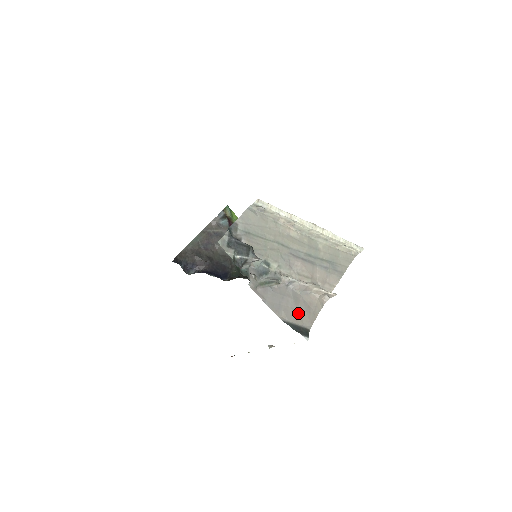
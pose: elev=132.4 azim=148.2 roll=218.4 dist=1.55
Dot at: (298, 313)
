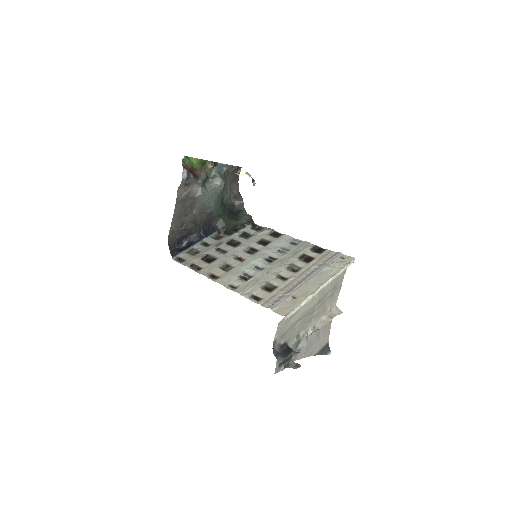
Dot at: (320, 340)
